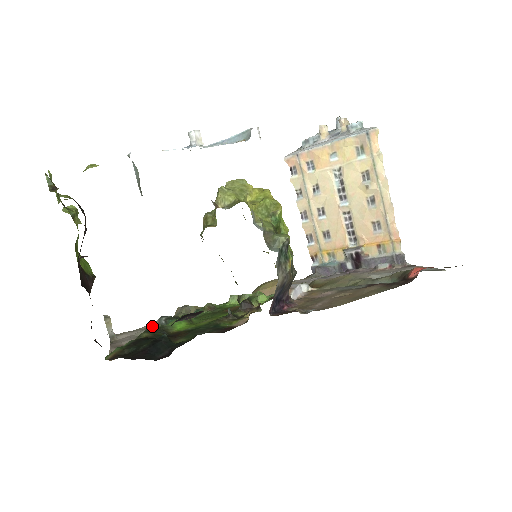
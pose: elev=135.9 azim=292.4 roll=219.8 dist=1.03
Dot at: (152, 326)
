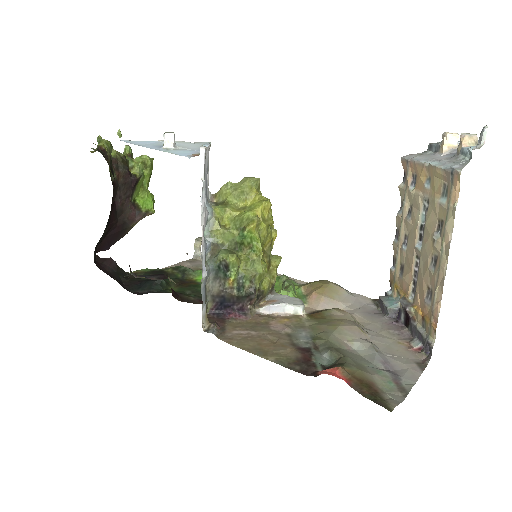
Dot at: (182, 266)
